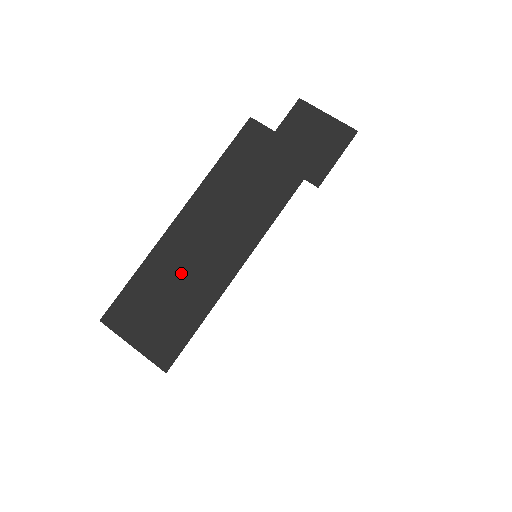
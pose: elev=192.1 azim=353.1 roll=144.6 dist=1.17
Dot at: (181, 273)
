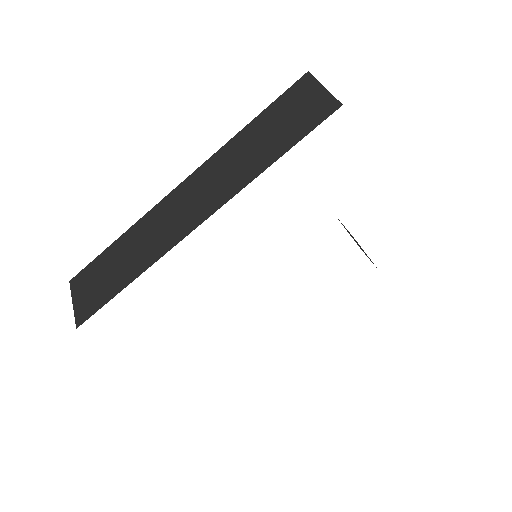
Dot at: occluded
